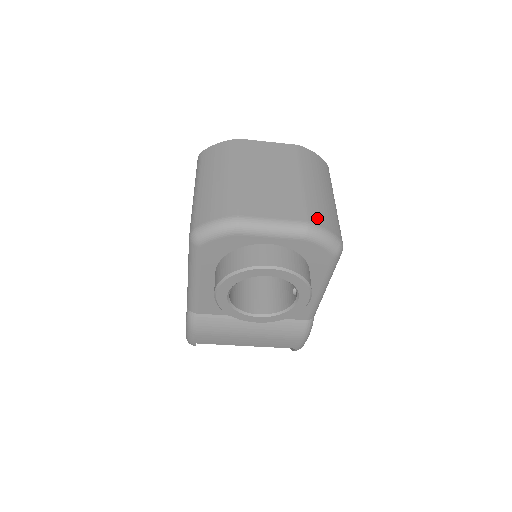
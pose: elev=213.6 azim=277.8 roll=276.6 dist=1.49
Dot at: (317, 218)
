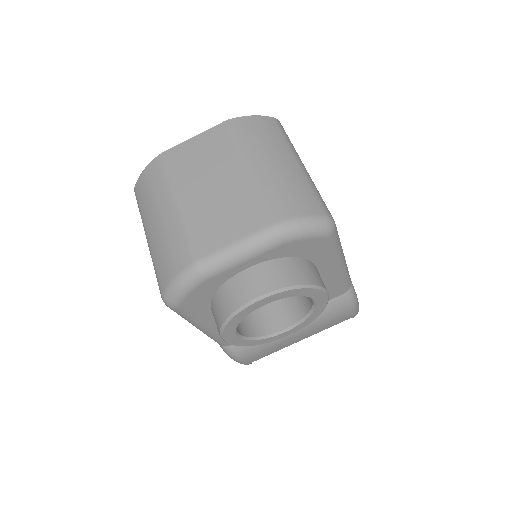
Dot at: (283, 210)
